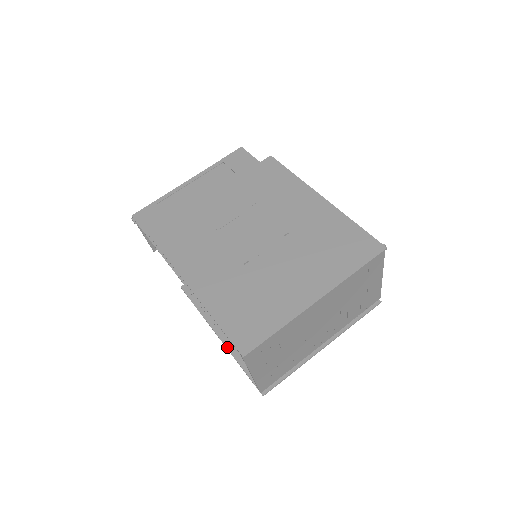
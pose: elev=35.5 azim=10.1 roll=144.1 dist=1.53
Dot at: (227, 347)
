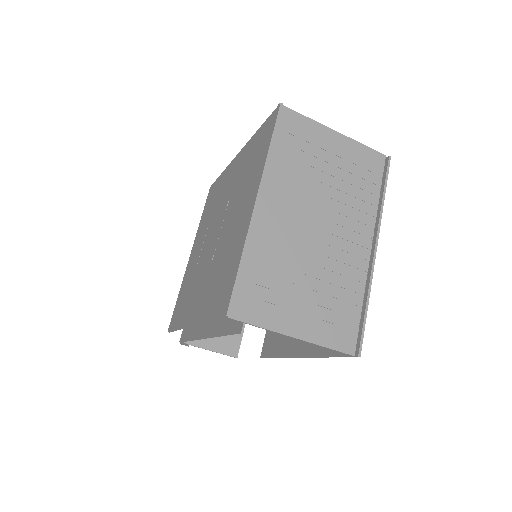
Dot at: (309, 356)
